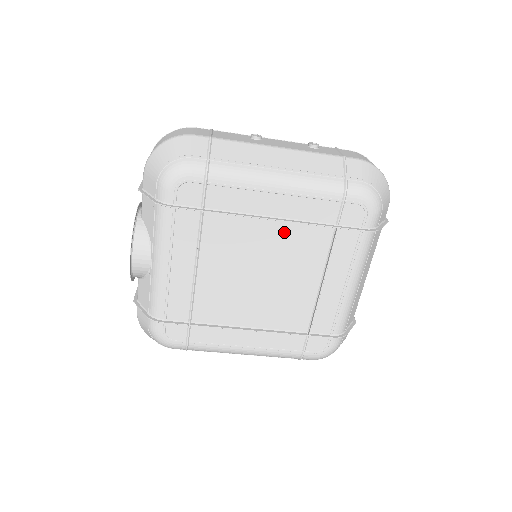
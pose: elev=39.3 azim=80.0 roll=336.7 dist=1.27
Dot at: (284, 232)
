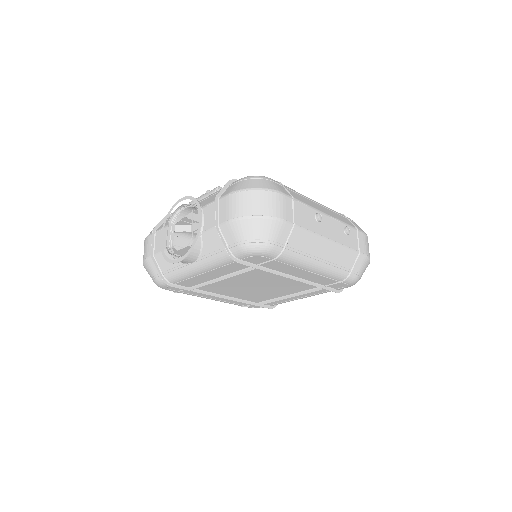
Dot at: (293, 281)
